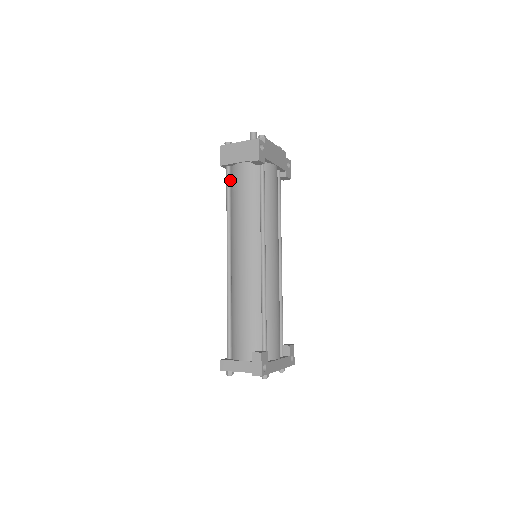
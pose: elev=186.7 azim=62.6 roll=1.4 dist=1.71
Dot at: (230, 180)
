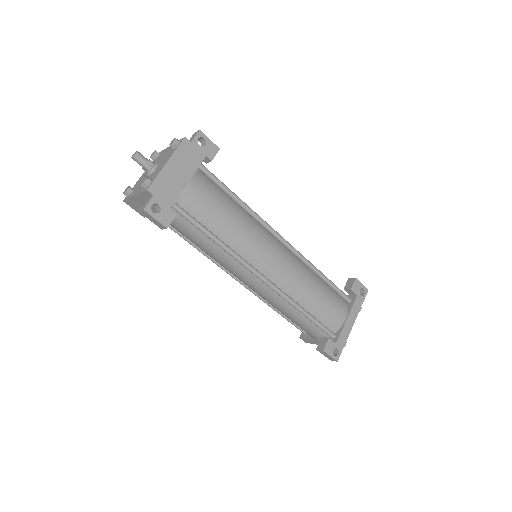
Dot at: occluded
